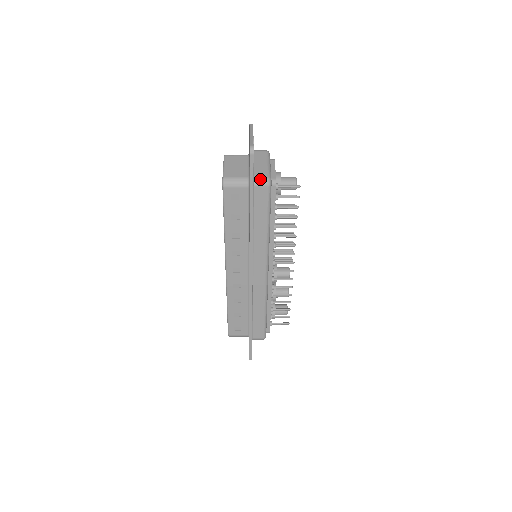
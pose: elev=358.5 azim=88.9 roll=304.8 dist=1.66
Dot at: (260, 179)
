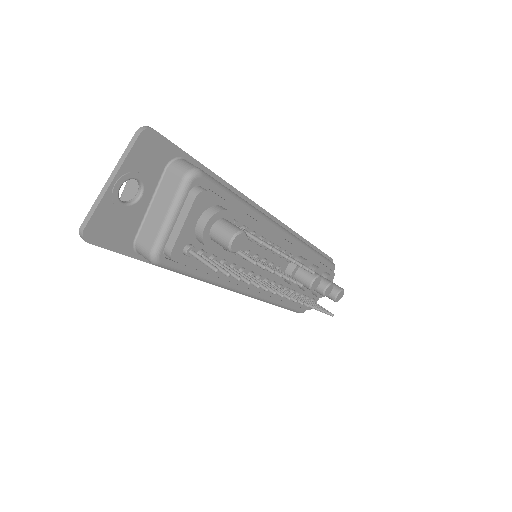
Dot at: (141, 250)
